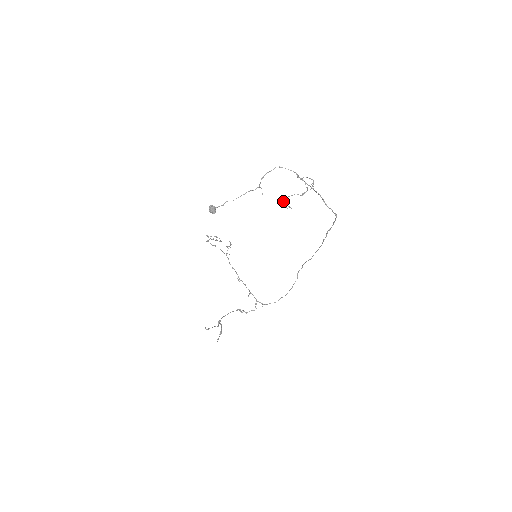
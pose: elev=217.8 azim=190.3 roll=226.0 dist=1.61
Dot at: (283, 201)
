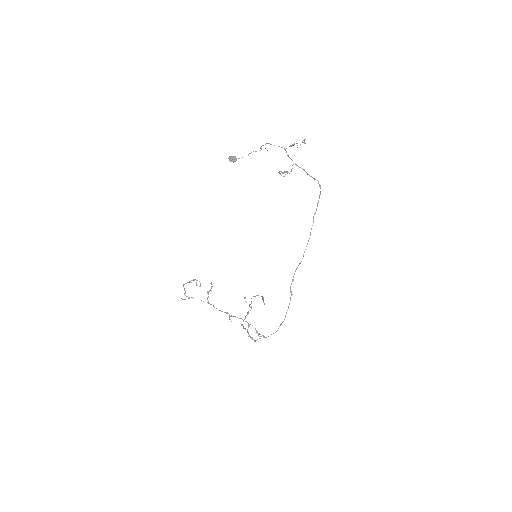
Dot at: (279, 172)
